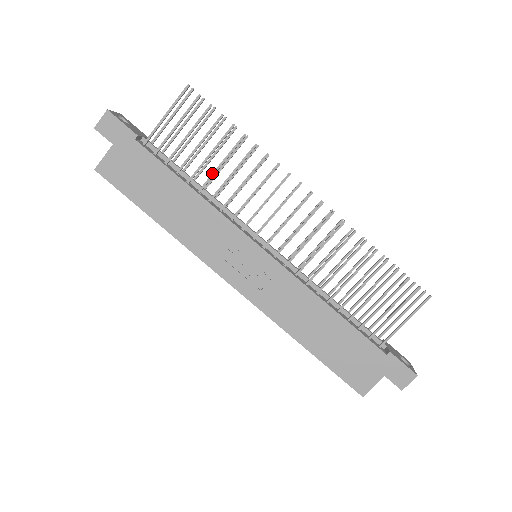
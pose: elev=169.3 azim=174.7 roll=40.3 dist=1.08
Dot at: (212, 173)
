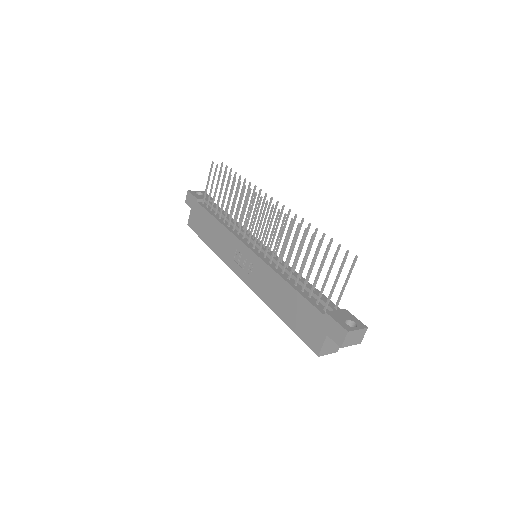
Dot at: (226, 208)
